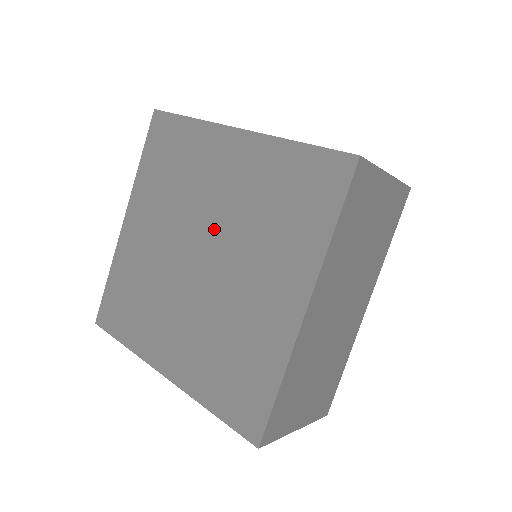
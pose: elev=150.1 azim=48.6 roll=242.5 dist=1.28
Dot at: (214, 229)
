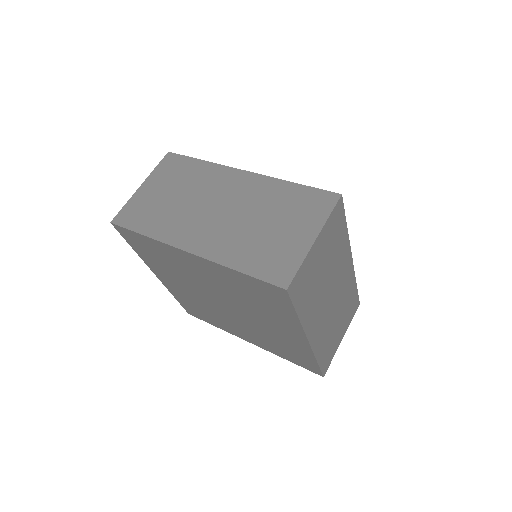
Dot at: (221, 296)
